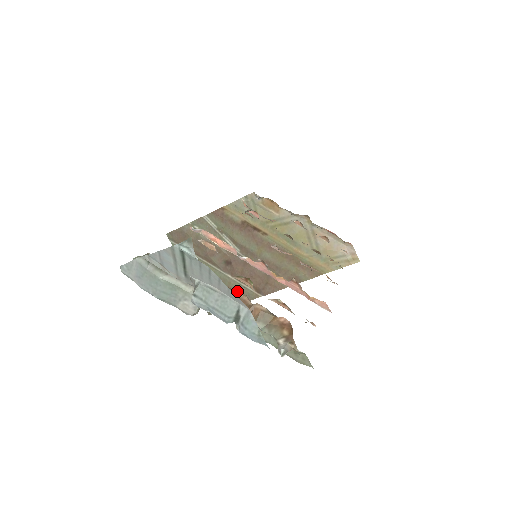
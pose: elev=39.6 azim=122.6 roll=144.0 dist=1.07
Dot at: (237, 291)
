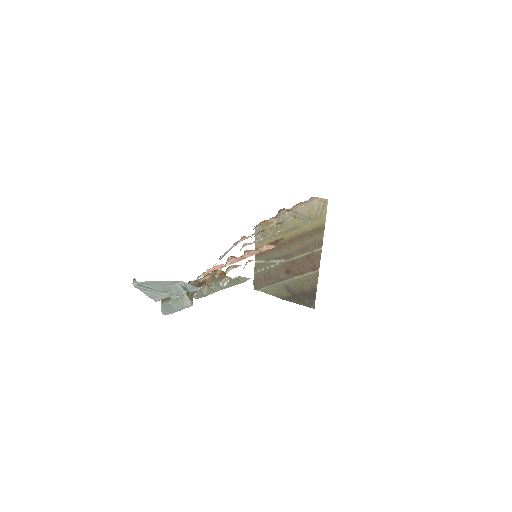
Dot at: (308, 281)
